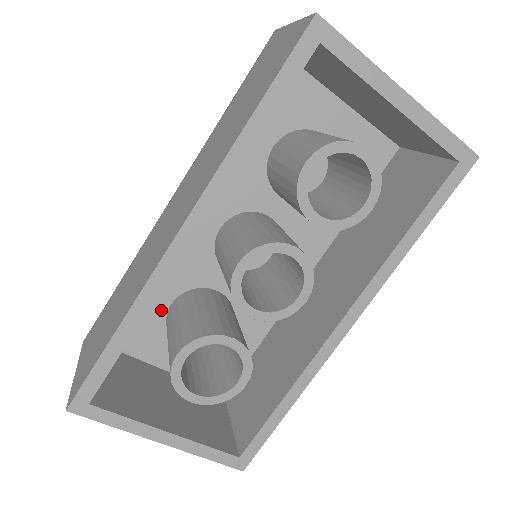
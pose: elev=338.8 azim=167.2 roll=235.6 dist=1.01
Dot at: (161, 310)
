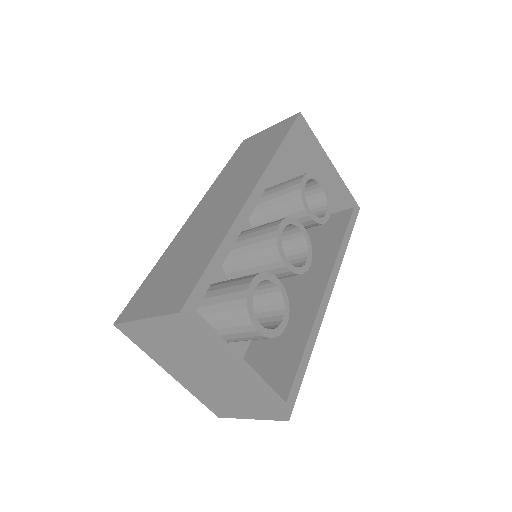
Dot at: occluded
